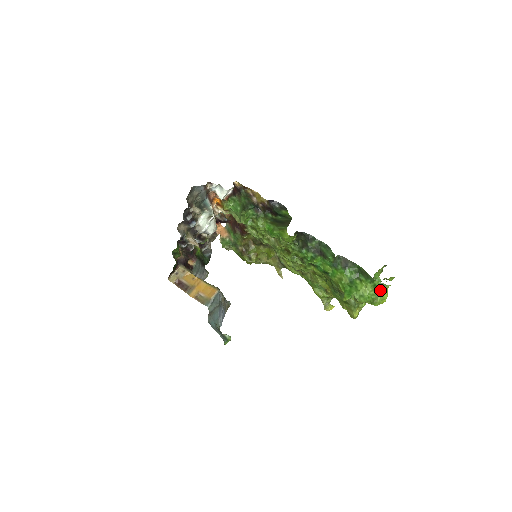
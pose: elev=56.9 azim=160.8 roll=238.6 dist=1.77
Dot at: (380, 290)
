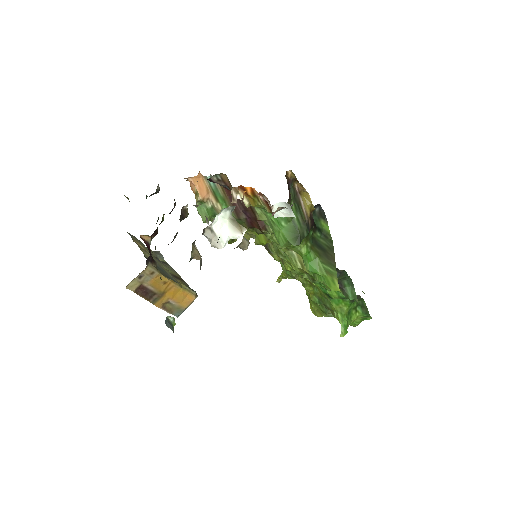
Dot at: occluded
